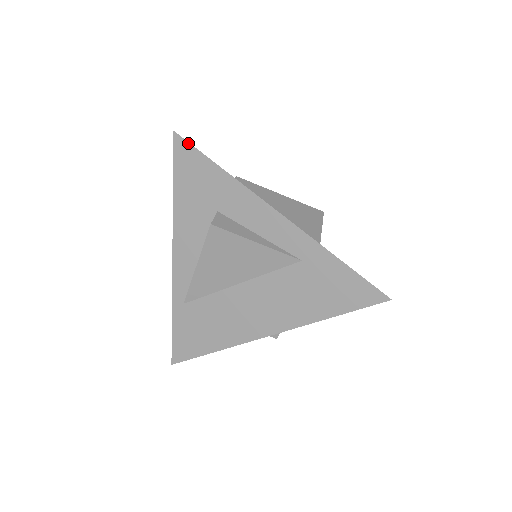
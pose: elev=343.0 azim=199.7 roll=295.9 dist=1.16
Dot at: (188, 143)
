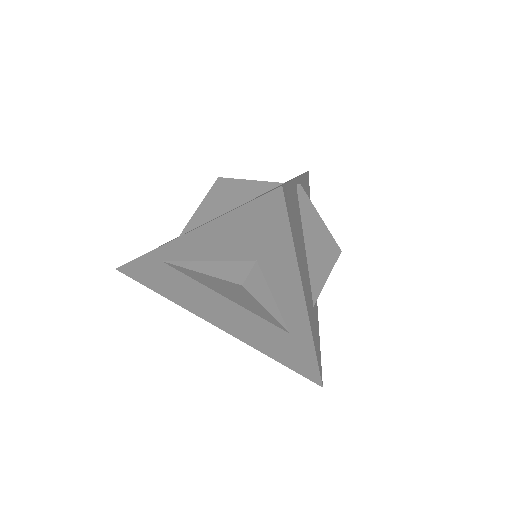
Dot at: (285, 207)
